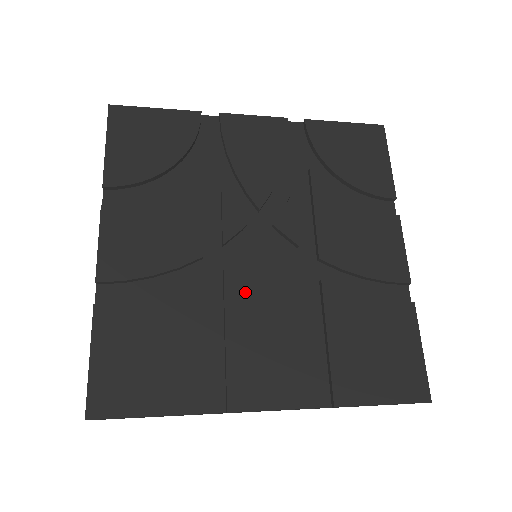
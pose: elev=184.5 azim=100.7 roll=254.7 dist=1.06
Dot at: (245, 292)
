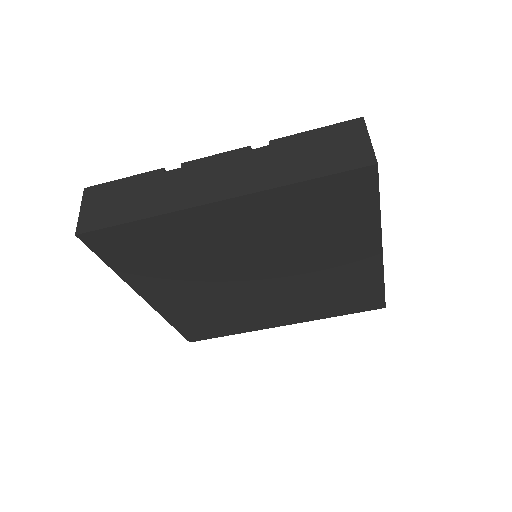
Dot at: occluded
